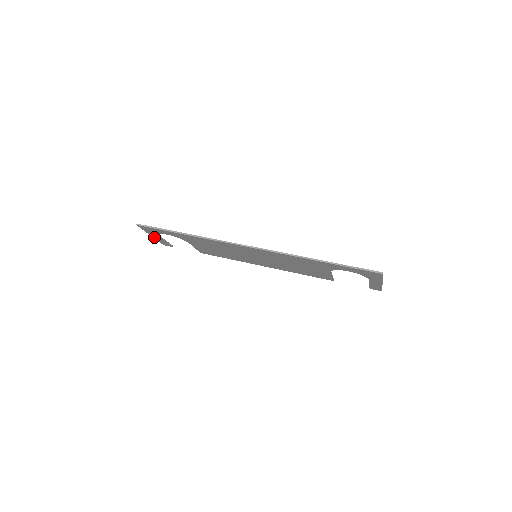
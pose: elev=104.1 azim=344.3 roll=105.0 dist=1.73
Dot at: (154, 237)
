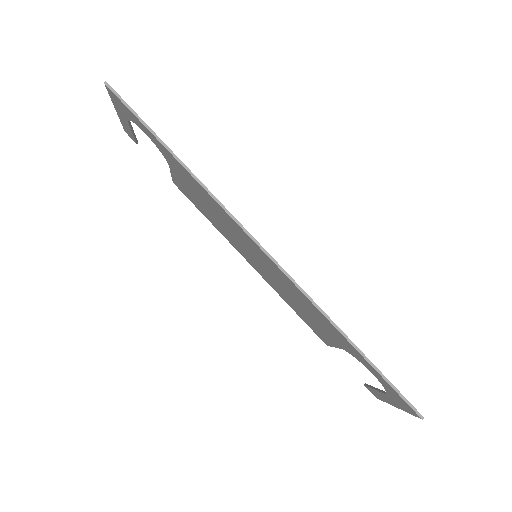
Dot at: (119, 115)
